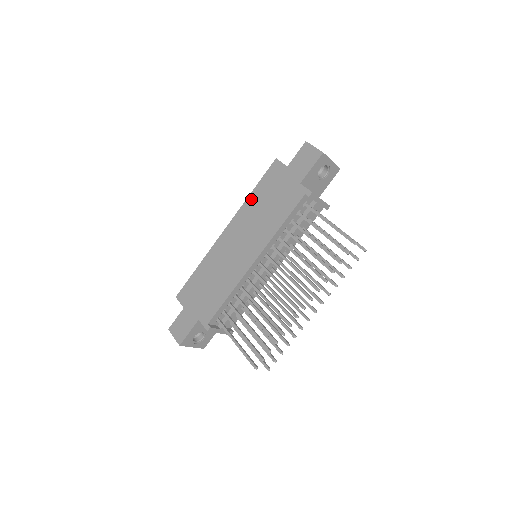
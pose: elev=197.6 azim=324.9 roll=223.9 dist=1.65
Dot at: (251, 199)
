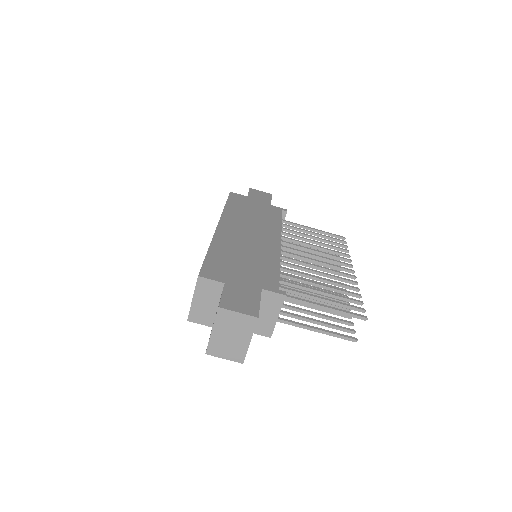
Dot at: (230, 209)
